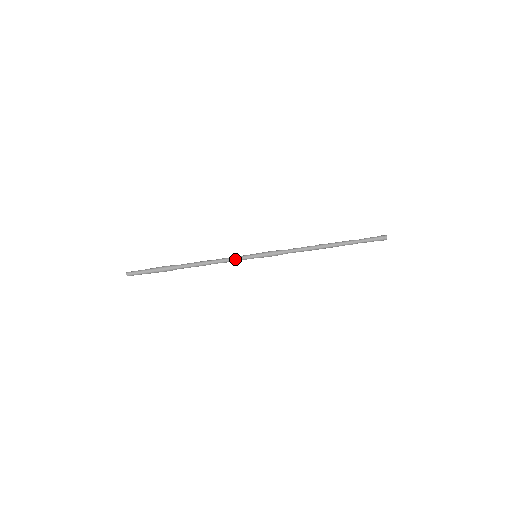
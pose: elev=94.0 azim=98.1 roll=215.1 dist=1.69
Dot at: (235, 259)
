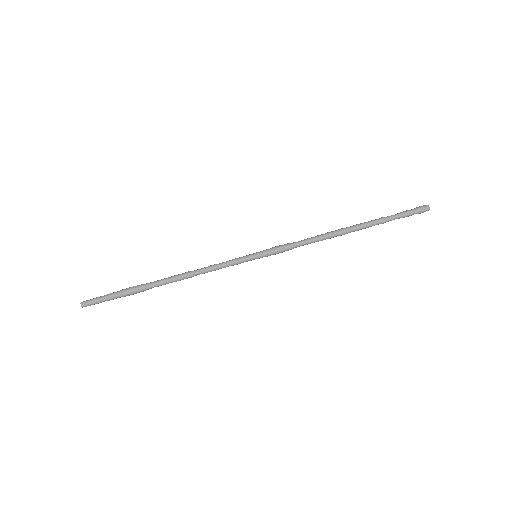
Dot at: (228, 263)
